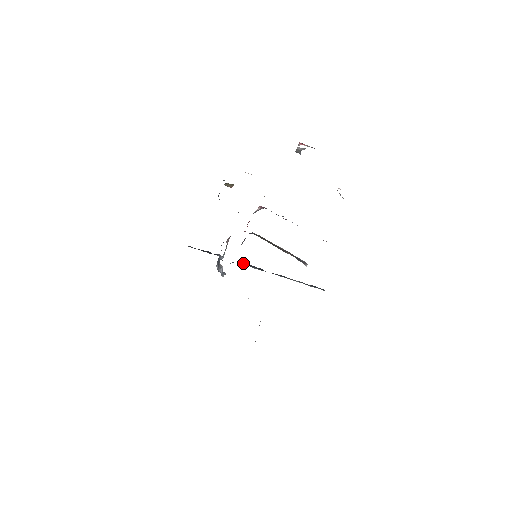
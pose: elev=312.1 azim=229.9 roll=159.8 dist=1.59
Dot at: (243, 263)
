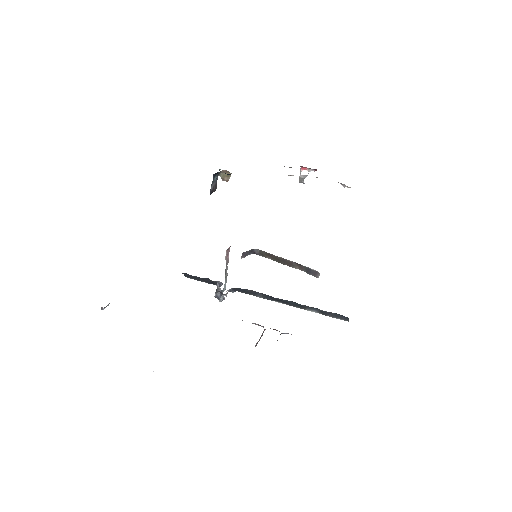
Dot at: (246, 291)
